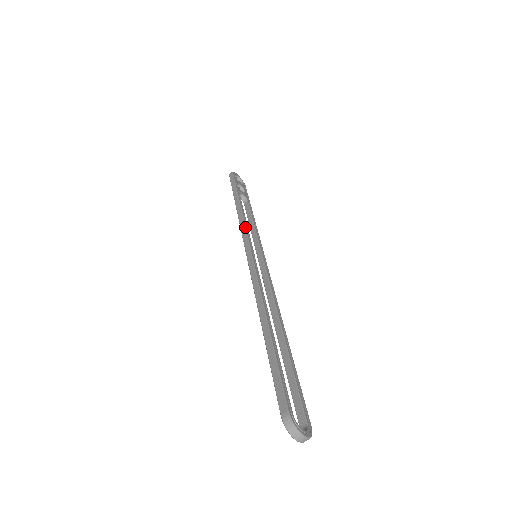
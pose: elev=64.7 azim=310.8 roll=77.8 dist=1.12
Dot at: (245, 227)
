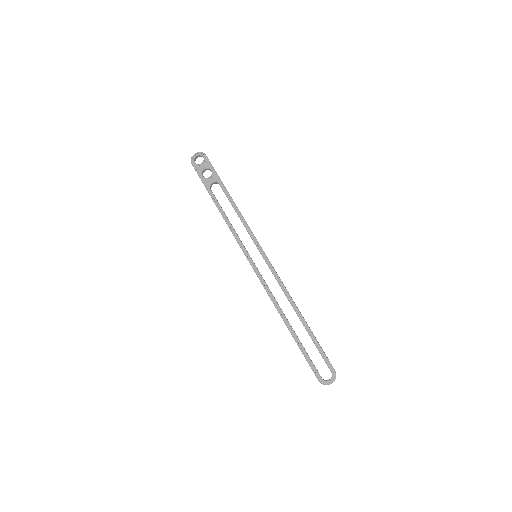
Dot at: occluded
